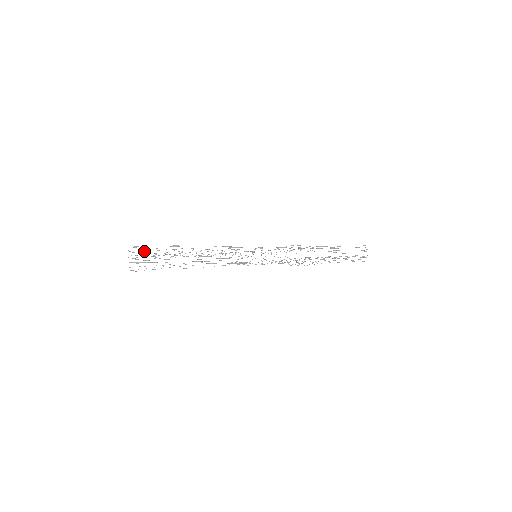
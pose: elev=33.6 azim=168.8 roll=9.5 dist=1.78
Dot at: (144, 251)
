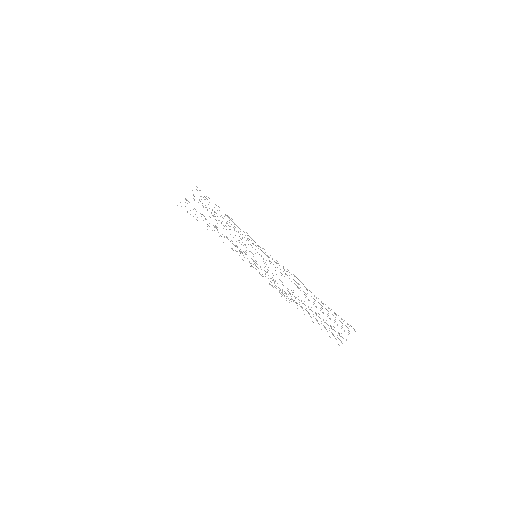
Dot at: occluded
